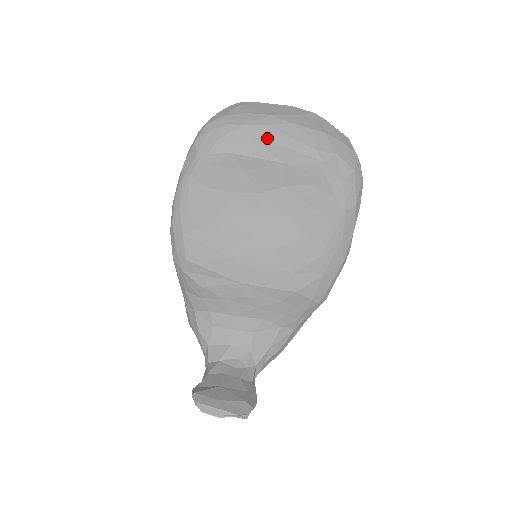
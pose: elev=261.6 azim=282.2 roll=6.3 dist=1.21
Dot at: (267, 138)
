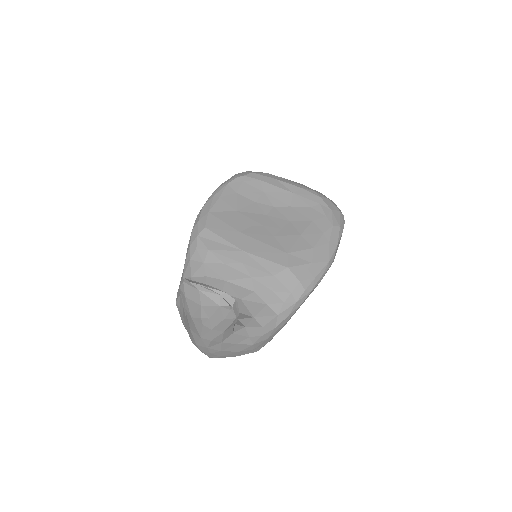
Dot at: (284, 181)
